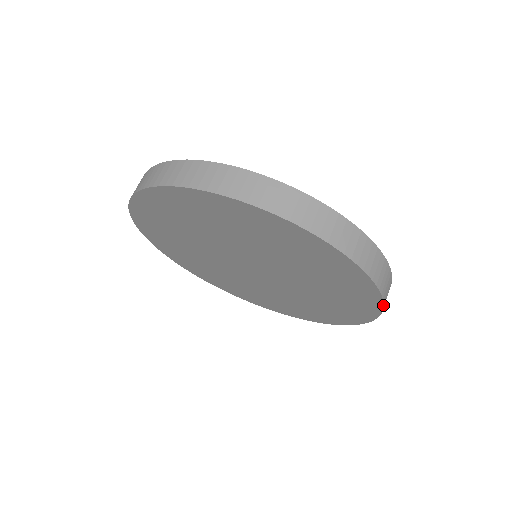
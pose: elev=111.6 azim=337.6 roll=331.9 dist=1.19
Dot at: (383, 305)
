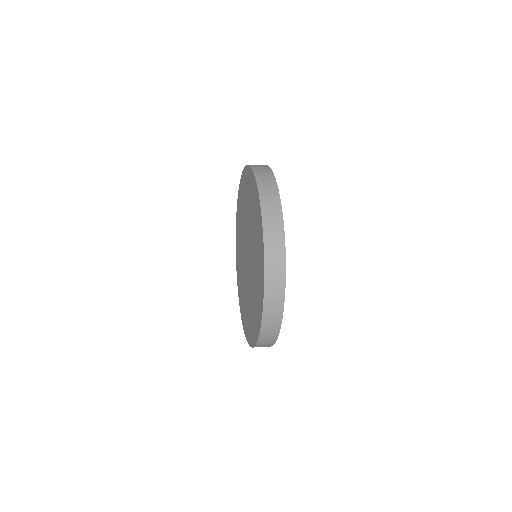
Dot at: (263, 232)
